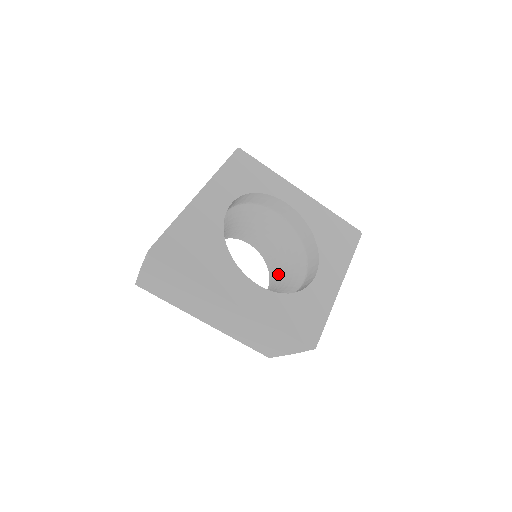
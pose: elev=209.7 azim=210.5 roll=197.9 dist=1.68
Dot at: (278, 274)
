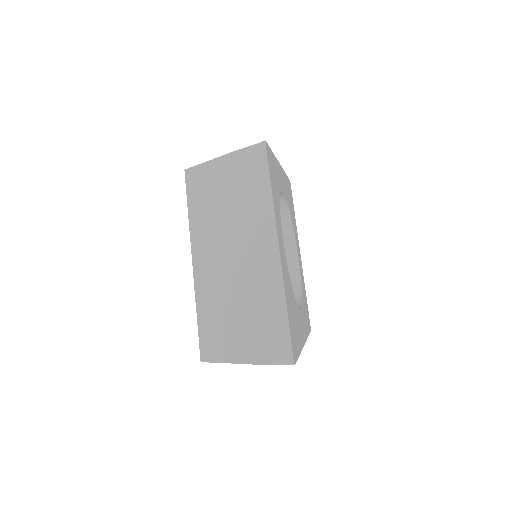
Dot at: occluded
